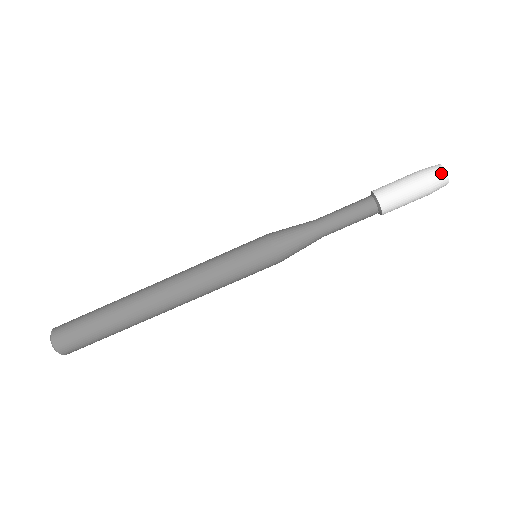
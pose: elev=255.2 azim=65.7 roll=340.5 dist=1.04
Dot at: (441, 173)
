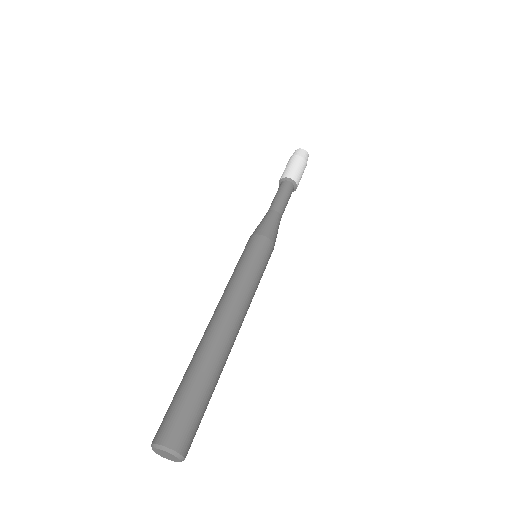
Dot at: (293, 153)
